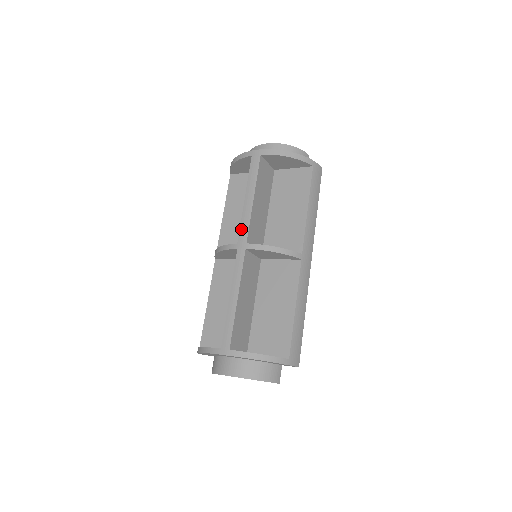
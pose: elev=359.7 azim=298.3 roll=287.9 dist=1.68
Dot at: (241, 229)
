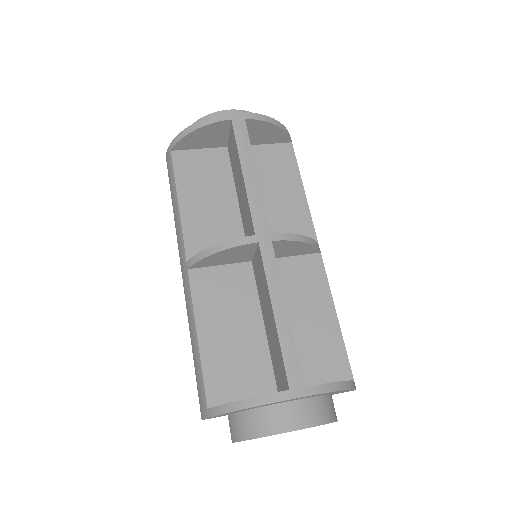
Dot at: (254, 215)
